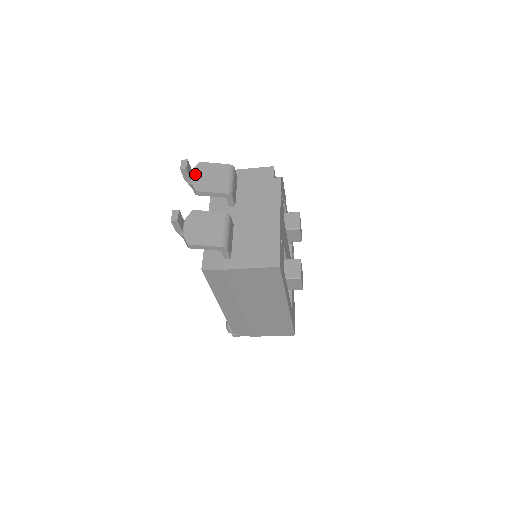
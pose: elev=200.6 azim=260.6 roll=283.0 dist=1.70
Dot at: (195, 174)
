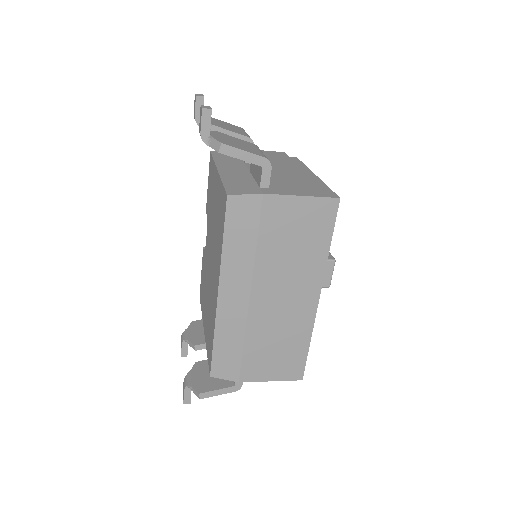
Dot at: occluded
